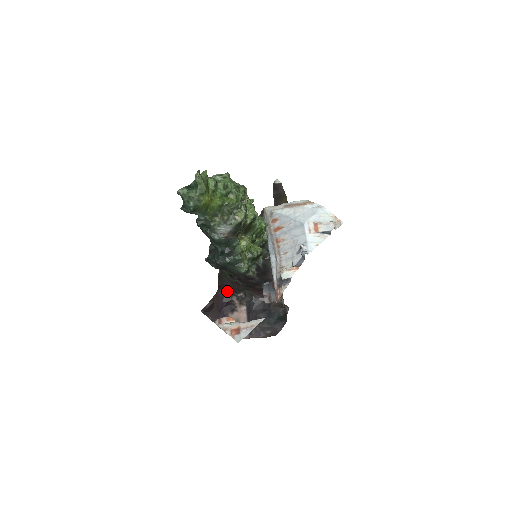
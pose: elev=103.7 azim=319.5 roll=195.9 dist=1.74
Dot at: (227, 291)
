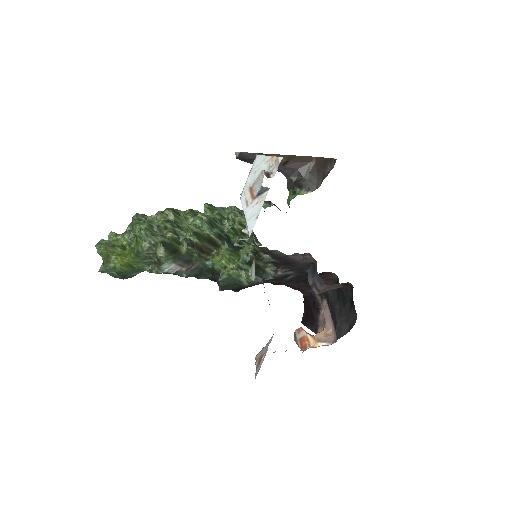
Dot at: (304, 291)
